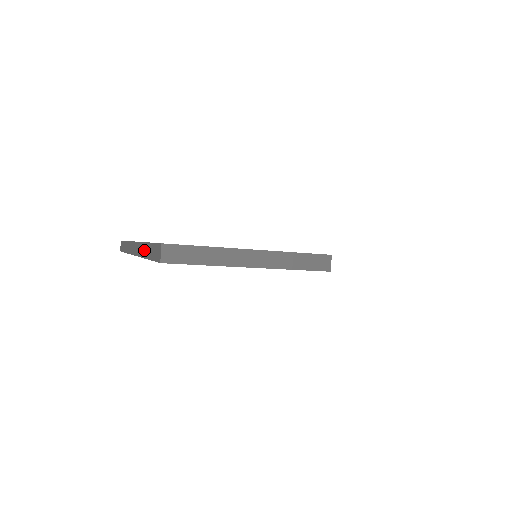
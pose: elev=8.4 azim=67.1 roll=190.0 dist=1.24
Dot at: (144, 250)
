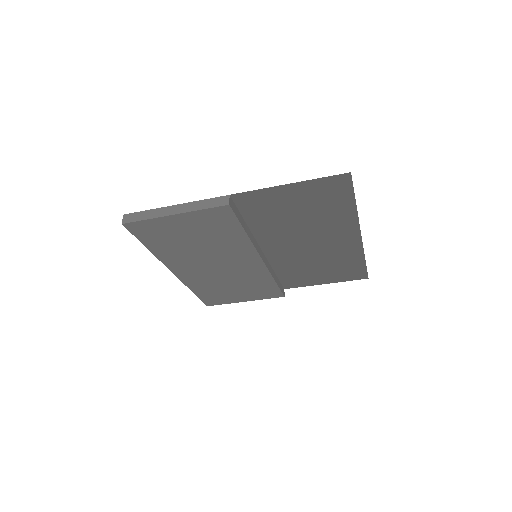
Dot at: occluded
